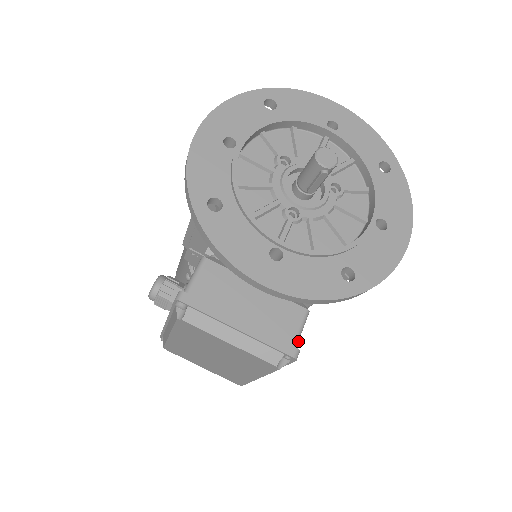
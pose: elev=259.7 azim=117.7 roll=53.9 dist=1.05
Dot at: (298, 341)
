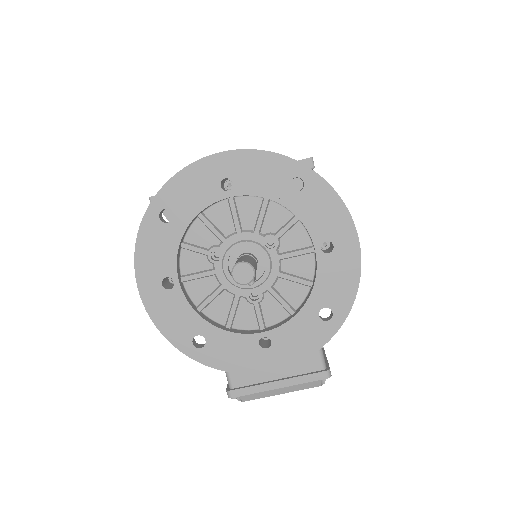
Dot at: (324, 360)
